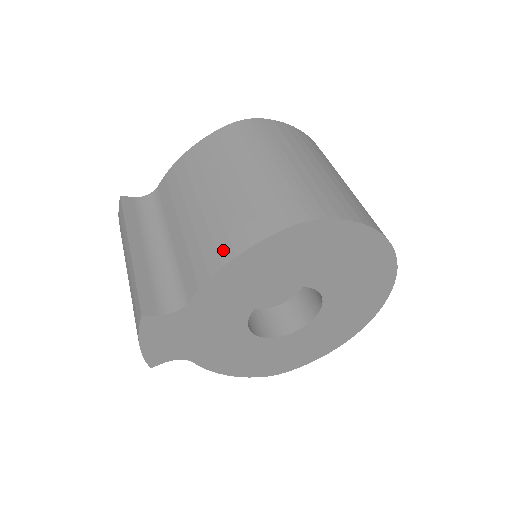
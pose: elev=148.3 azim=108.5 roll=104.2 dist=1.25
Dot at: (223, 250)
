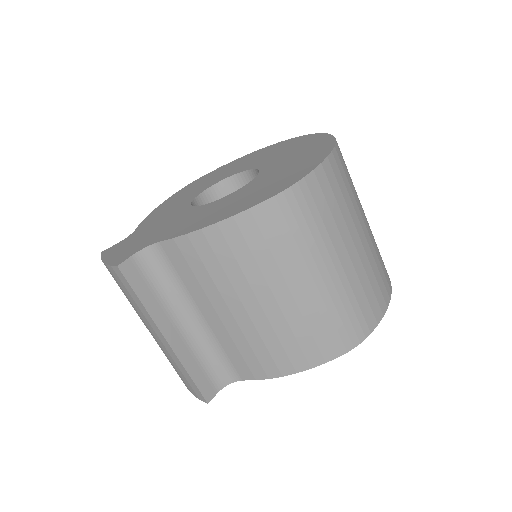
Dot at: (282, 364)
